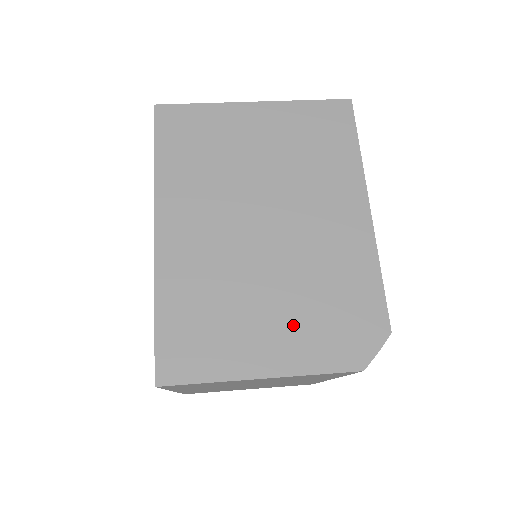
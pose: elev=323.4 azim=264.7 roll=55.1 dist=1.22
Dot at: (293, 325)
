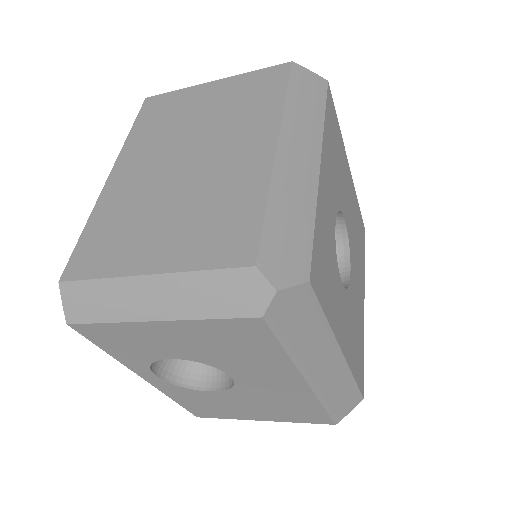
Dot at: occluded
